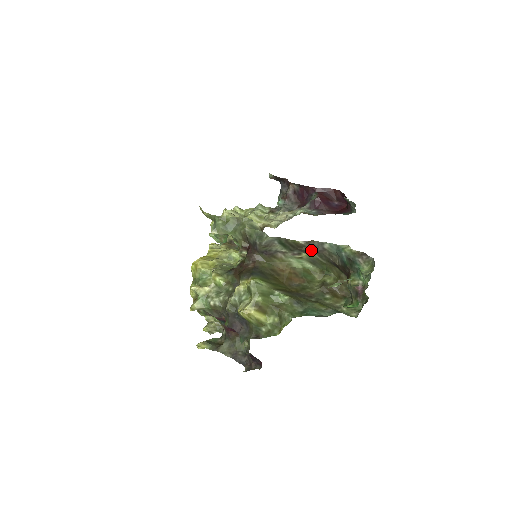
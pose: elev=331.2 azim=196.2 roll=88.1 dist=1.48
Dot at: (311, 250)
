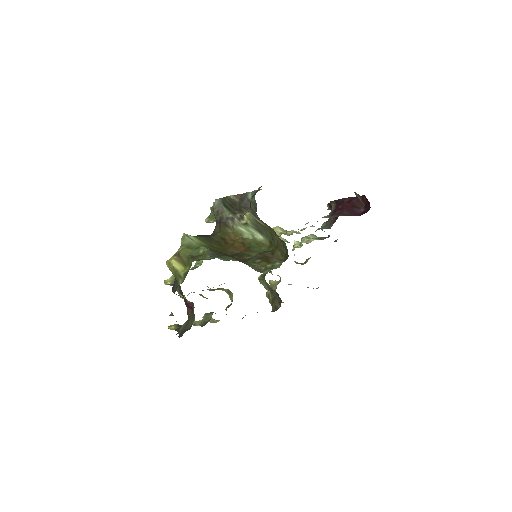
Dot at: (240, 205)
